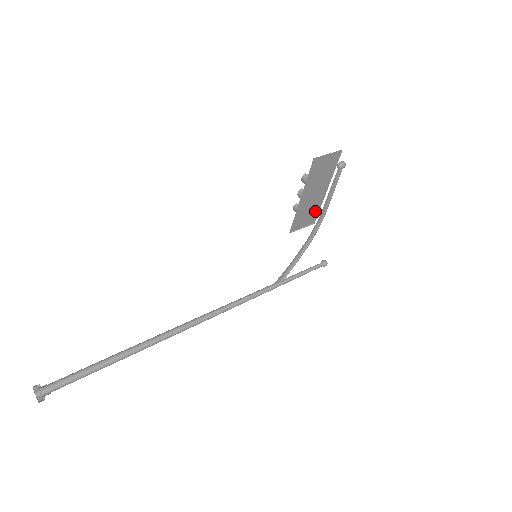
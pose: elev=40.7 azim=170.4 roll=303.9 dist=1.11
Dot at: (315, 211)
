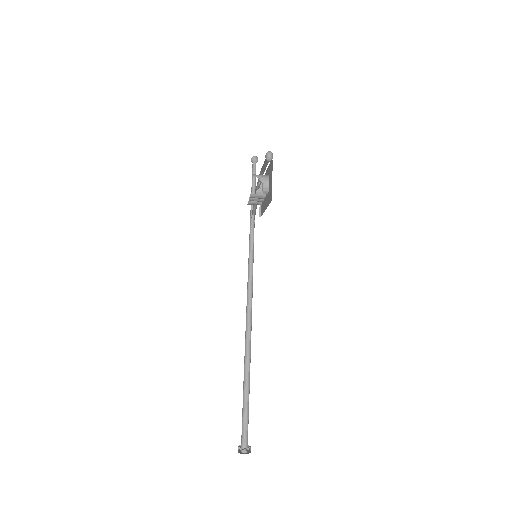
Dot at: occluded
